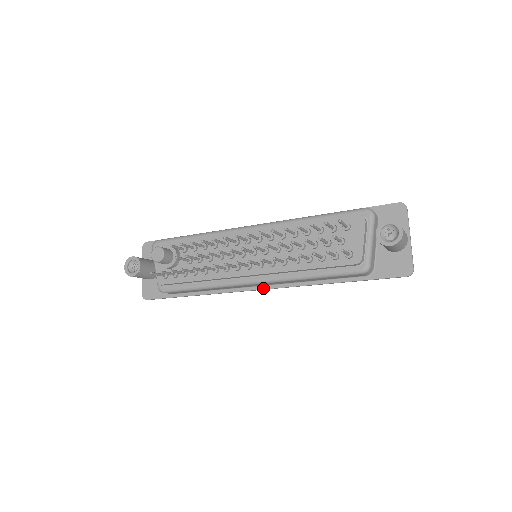
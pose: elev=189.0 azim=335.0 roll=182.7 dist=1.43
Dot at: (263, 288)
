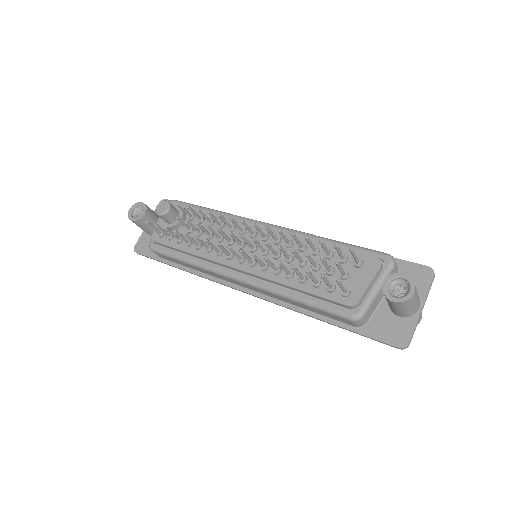
Dot at: (246, 291)
